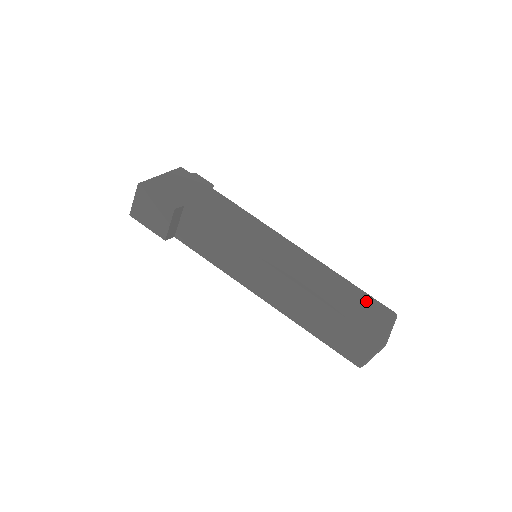
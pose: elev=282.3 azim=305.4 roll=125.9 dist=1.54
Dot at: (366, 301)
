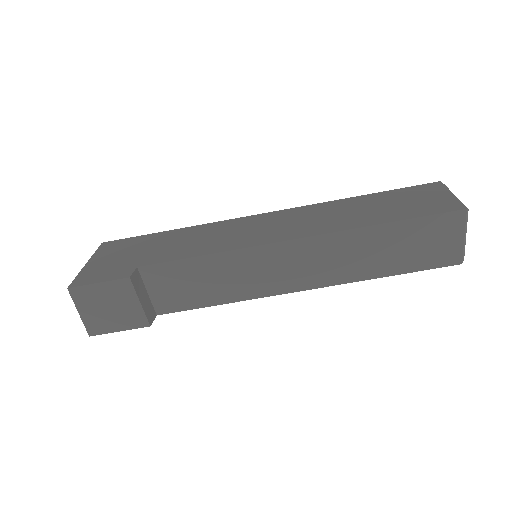
Dot at: (402, 195)
